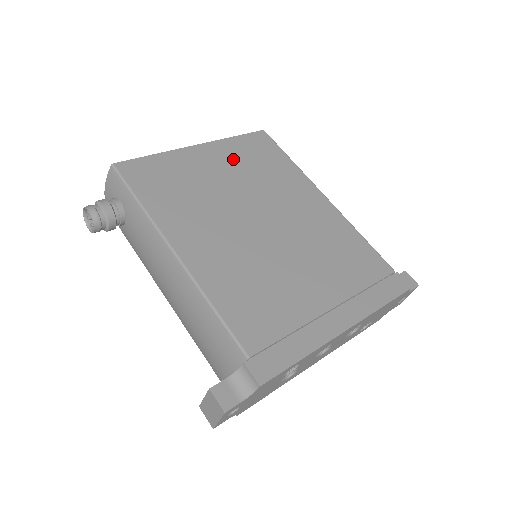
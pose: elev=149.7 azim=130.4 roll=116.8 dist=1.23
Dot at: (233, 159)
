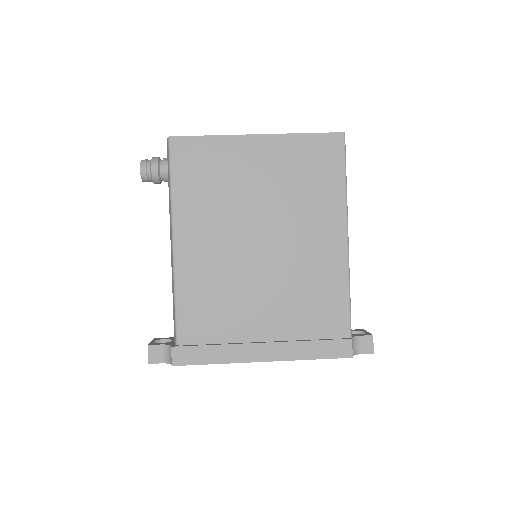
Dot at: (283, 163)
